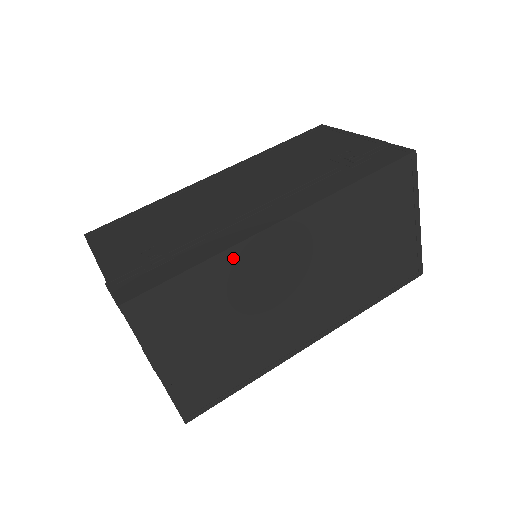
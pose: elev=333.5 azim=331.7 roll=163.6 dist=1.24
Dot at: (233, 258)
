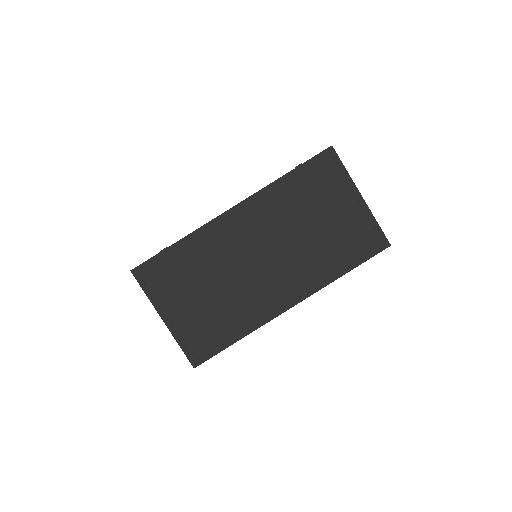
Dot at: (200, 237)
